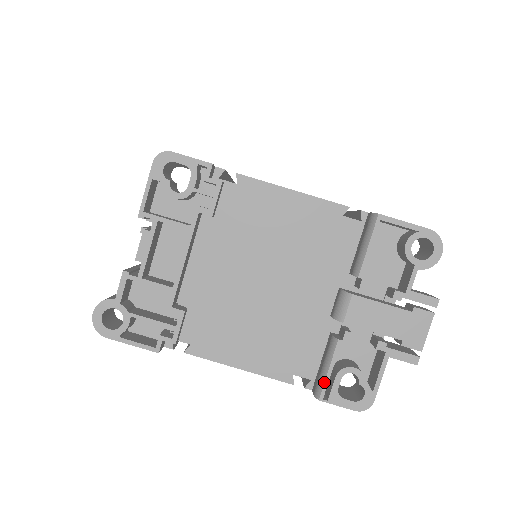
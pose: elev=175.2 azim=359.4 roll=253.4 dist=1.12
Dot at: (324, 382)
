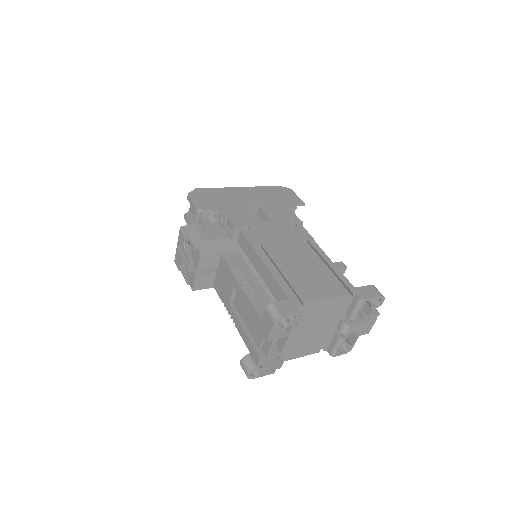
Dot at: (336, 352)
